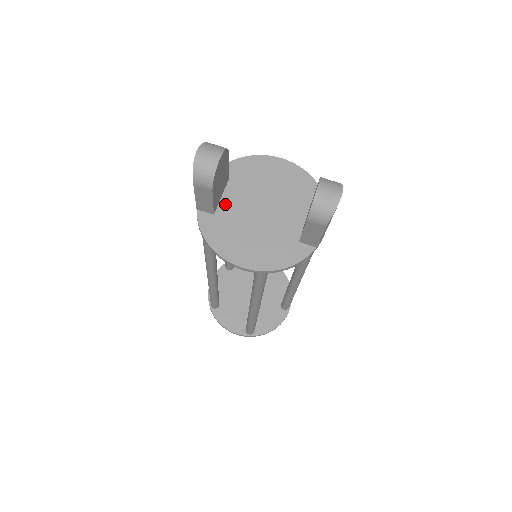
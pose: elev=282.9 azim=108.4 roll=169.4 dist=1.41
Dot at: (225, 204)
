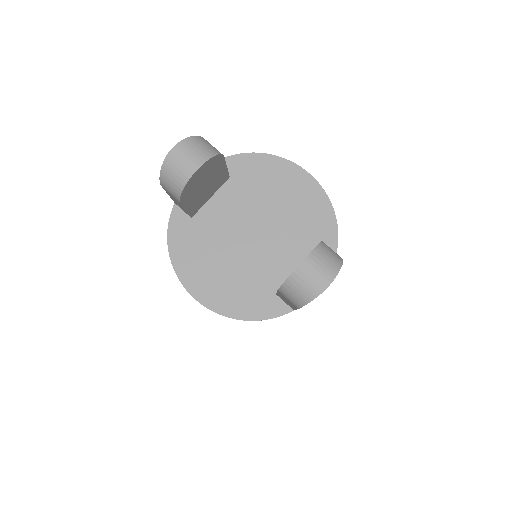
Dot at: (211, 209)
